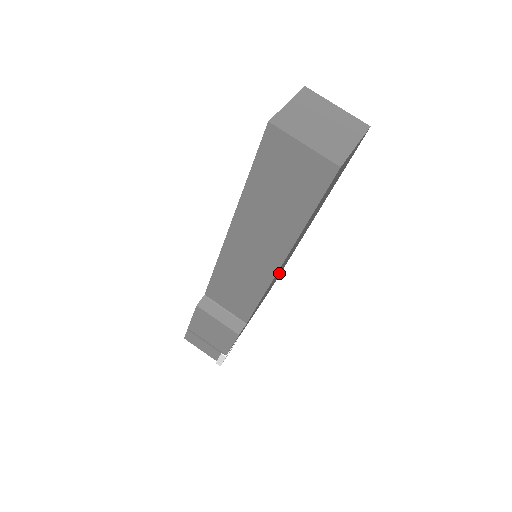
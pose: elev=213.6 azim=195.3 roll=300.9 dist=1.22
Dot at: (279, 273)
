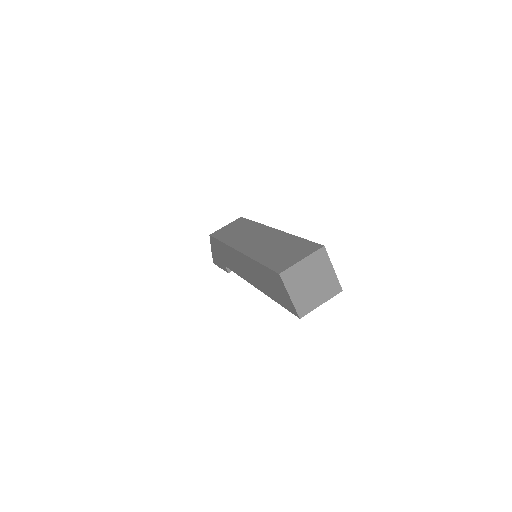
Dot at: occluded
